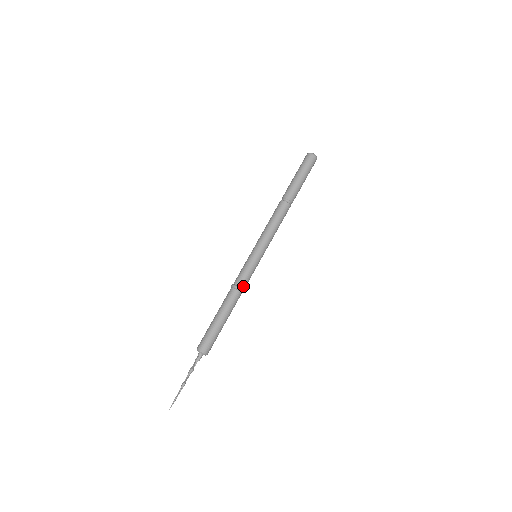
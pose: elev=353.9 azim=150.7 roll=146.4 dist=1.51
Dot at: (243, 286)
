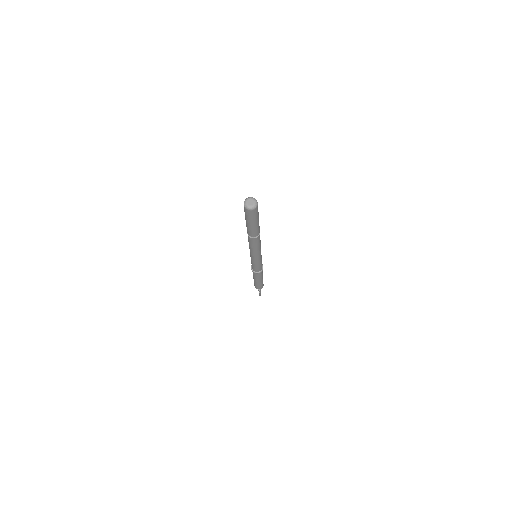
Dot at: (261, 268)
